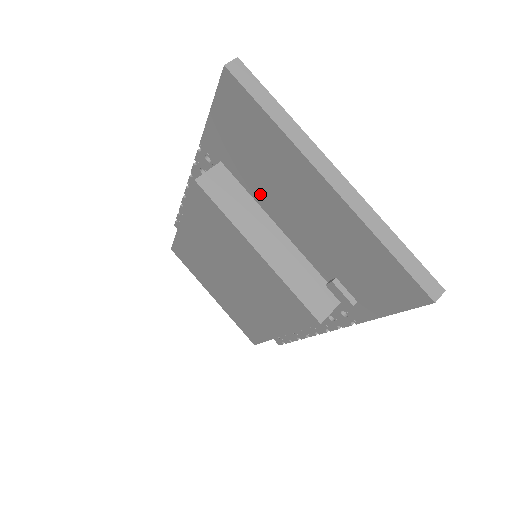
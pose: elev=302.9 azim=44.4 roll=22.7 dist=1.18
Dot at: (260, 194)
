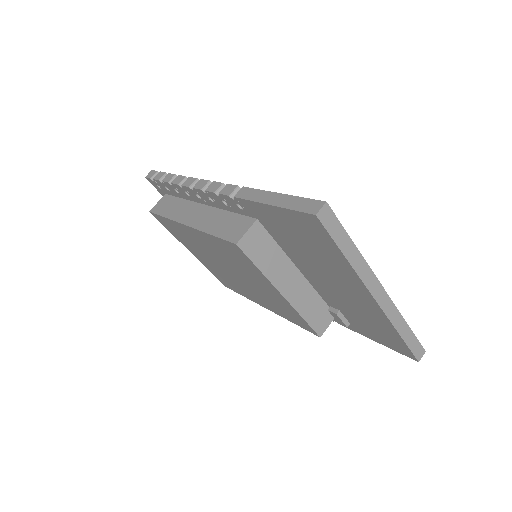
Dot at: (293, 254)
